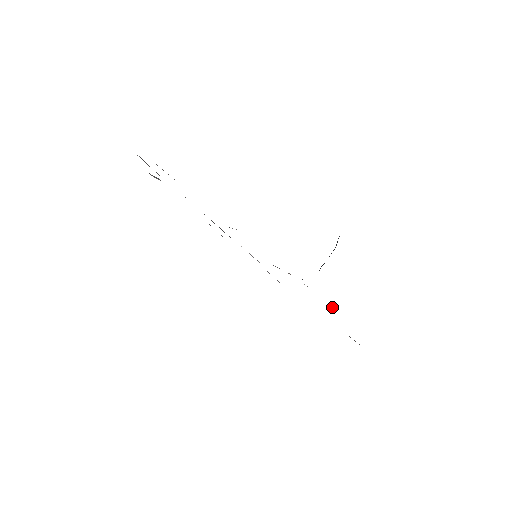
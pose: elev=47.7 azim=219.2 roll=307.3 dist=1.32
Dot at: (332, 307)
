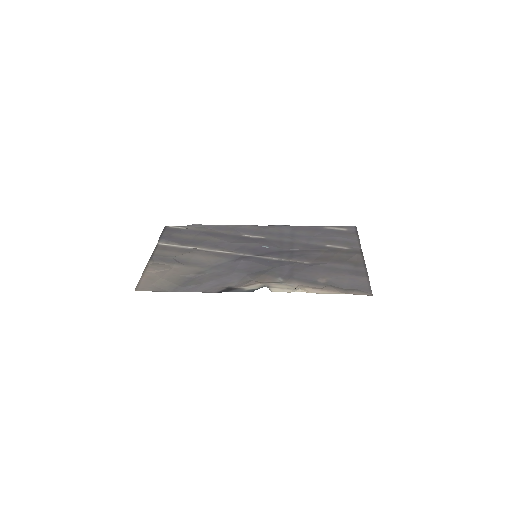
Dot at: (297, 288)
